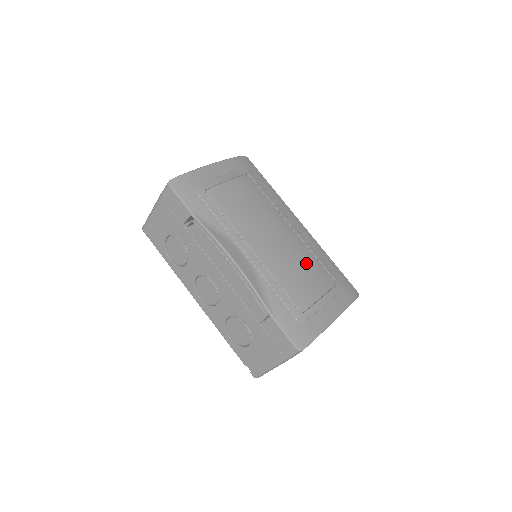
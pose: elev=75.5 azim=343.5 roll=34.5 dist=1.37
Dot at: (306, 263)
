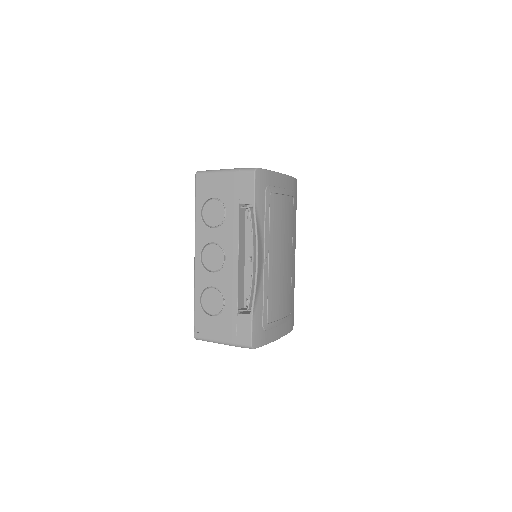
Dot at: (286, 288)
